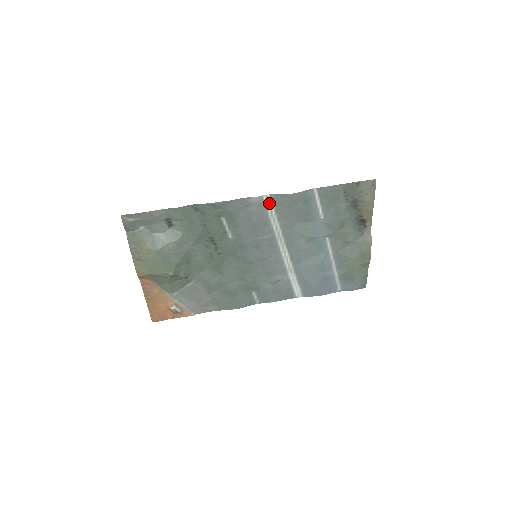
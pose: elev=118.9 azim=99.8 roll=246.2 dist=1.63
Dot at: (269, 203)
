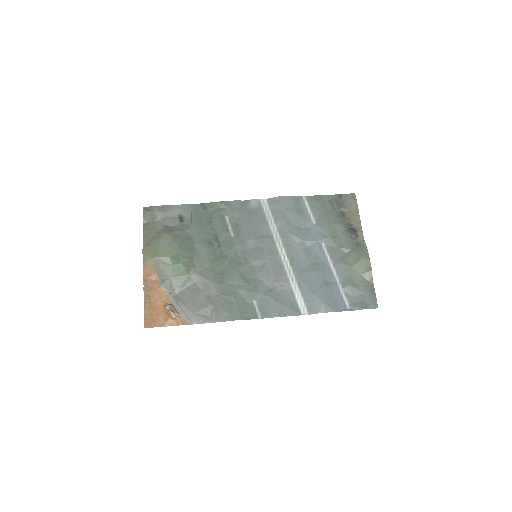
Dot at: (266, 206)
